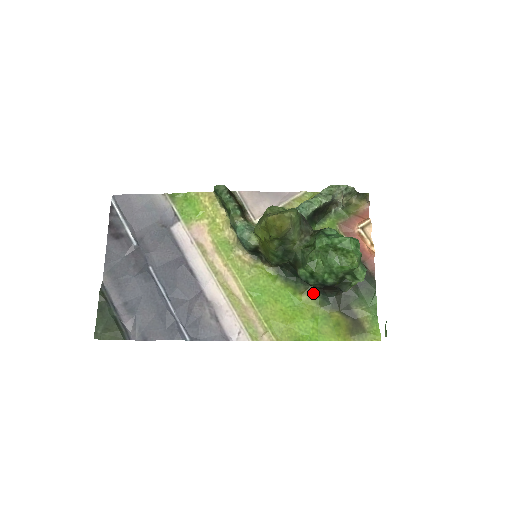
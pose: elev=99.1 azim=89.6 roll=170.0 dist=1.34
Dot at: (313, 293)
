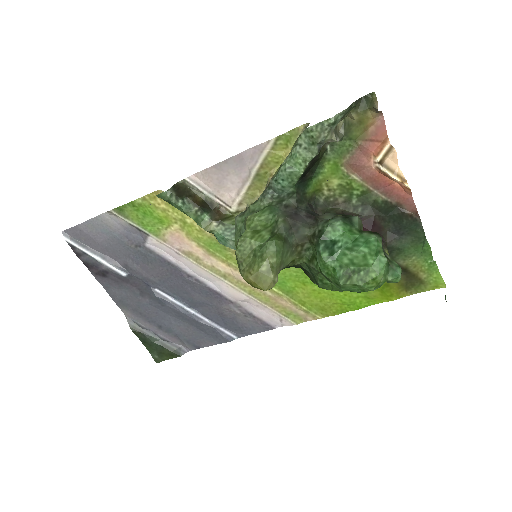
Dot at: occluded
